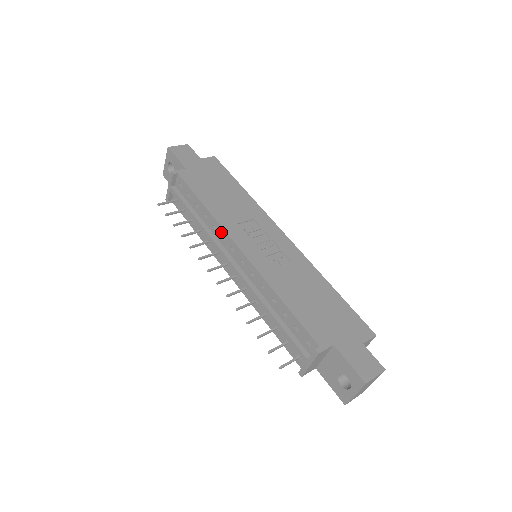
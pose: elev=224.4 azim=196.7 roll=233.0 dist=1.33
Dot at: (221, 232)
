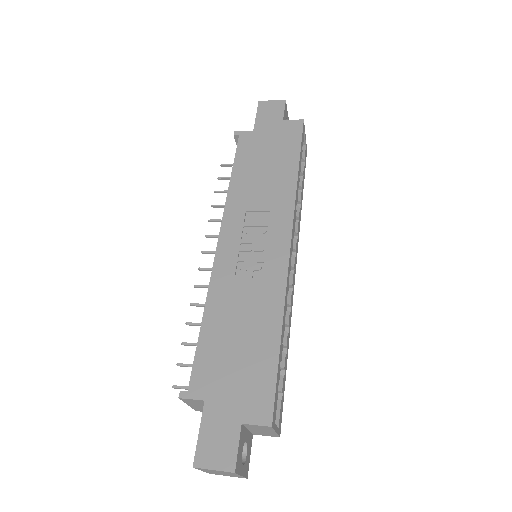
Dot at: occluded
